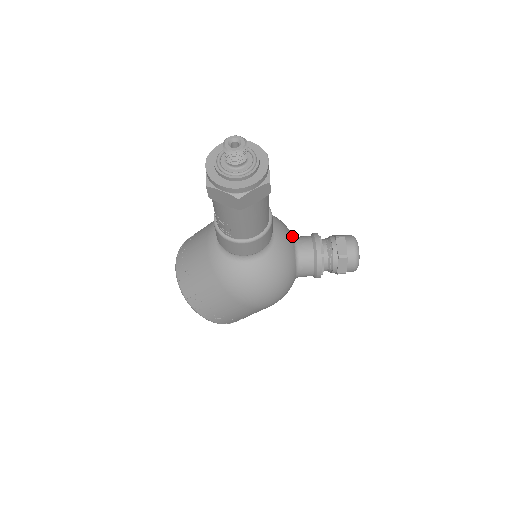
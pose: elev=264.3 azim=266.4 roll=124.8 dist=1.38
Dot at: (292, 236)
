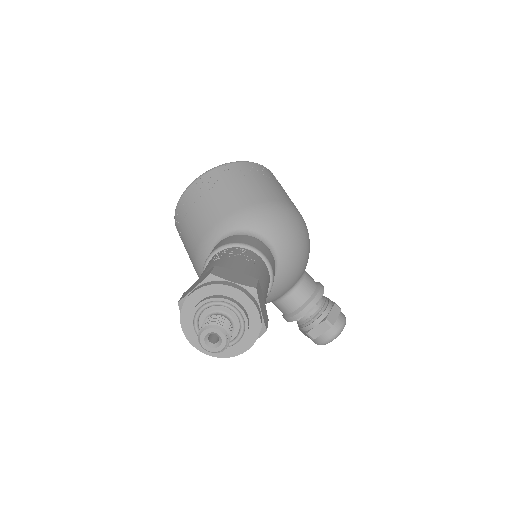
Dot at: (294, 284)
